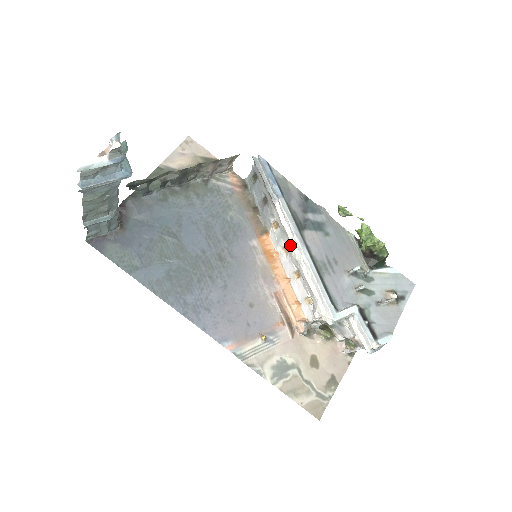
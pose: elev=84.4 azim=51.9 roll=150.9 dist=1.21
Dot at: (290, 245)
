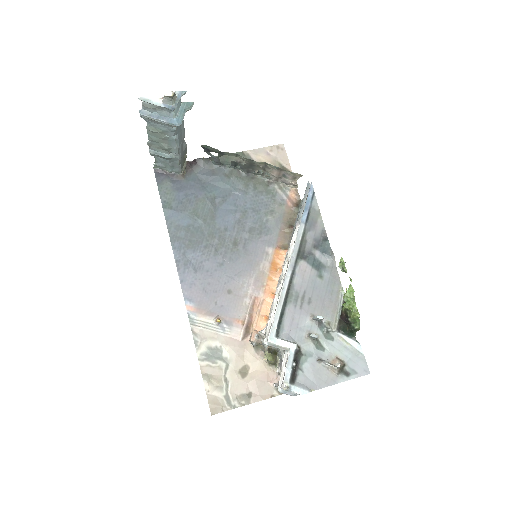
Dot at: (284, 264)
